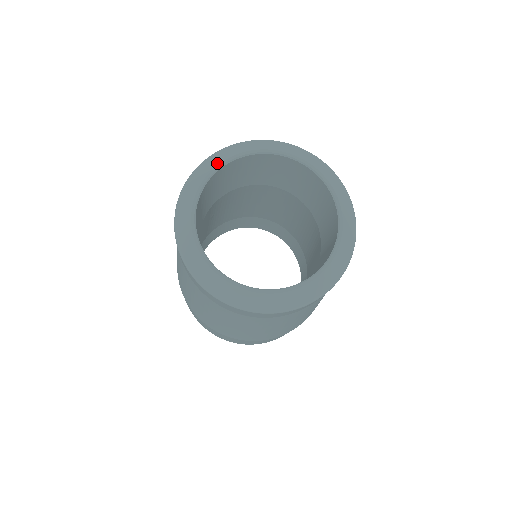
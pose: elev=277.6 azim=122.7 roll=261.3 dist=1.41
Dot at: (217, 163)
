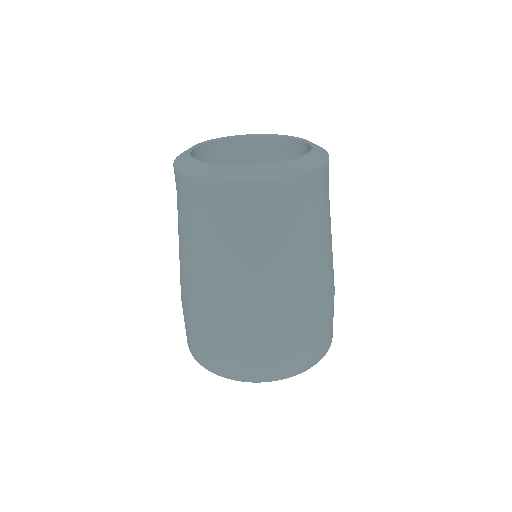
Dot at: (211, 140)
